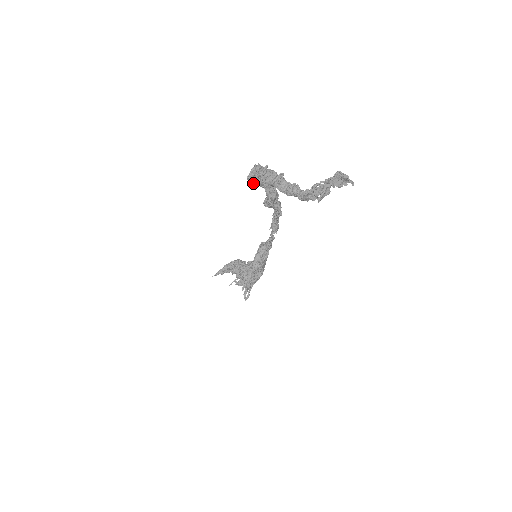
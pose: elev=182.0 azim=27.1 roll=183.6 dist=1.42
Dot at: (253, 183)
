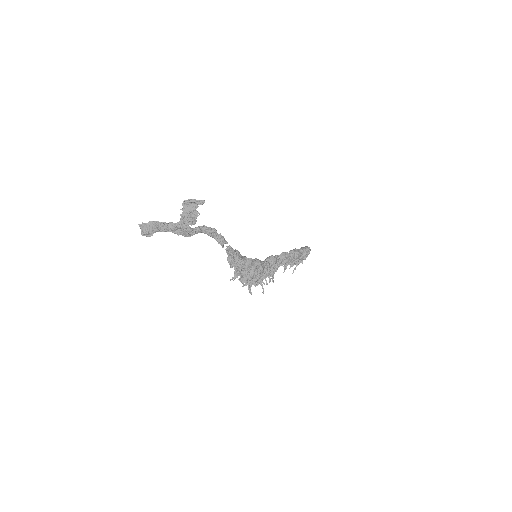
Dot at: (150, 235)
